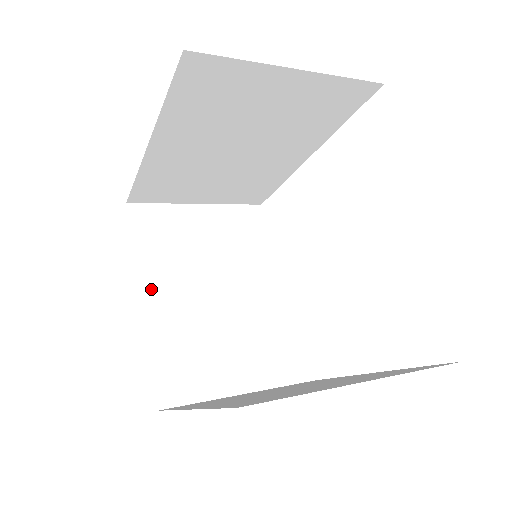
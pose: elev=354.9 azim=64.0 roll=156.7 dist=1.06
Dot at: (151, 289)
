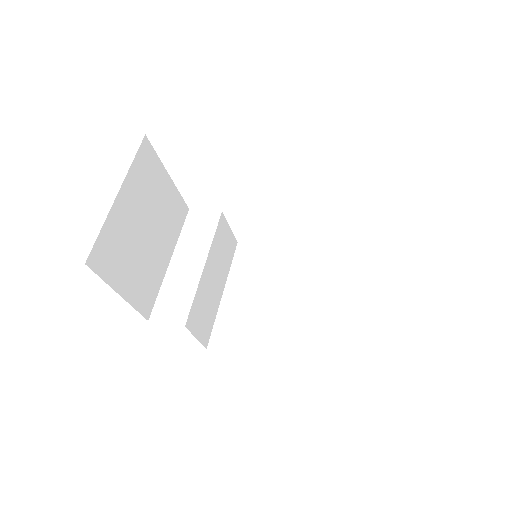
Dot at: (138, 294)
